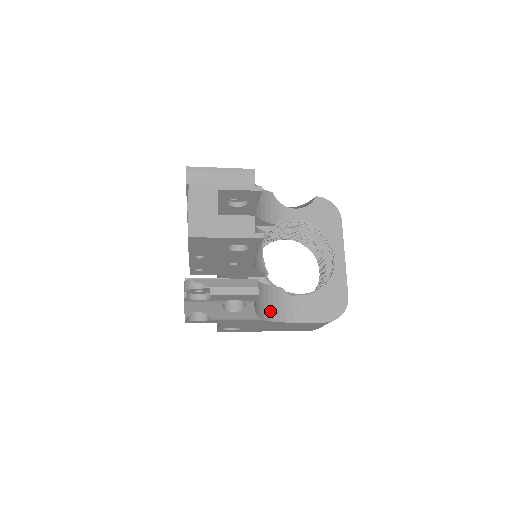
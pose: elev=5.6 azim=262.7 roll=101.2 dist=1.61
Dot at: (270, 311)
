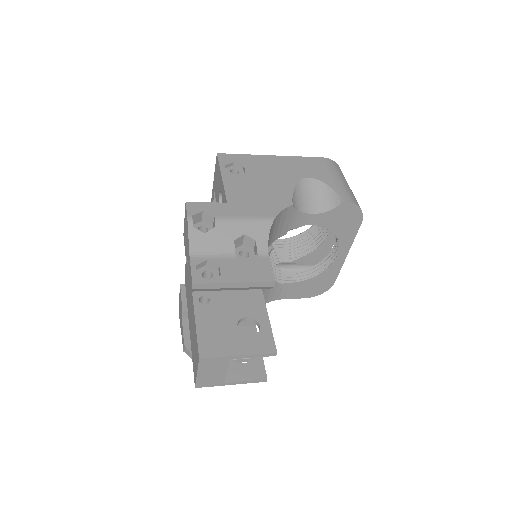
Dot at: occluded
